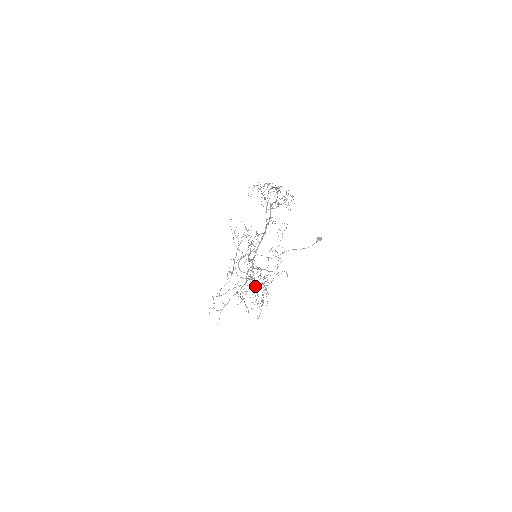
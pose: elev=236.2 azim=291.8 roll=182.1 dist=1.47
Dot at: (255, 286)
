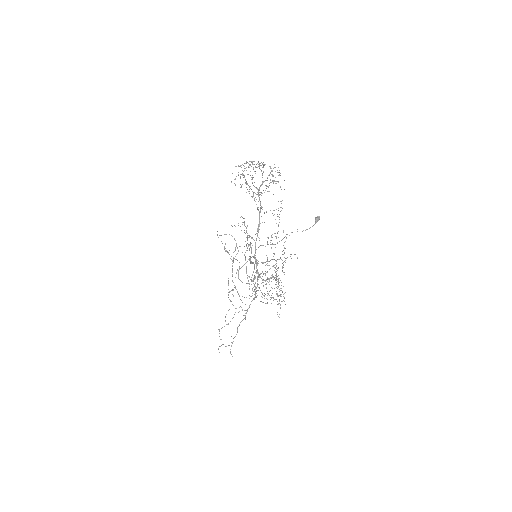
Dot at: occluded
